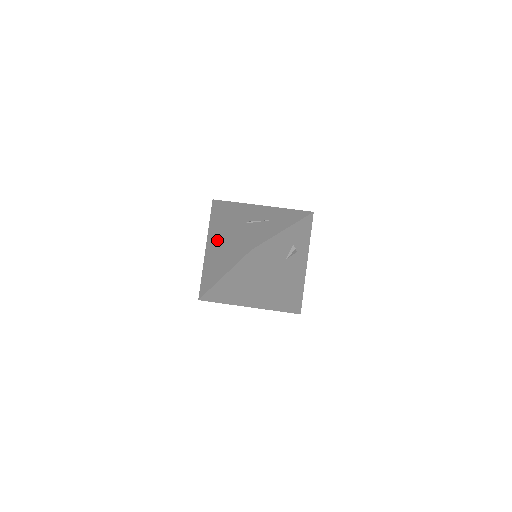
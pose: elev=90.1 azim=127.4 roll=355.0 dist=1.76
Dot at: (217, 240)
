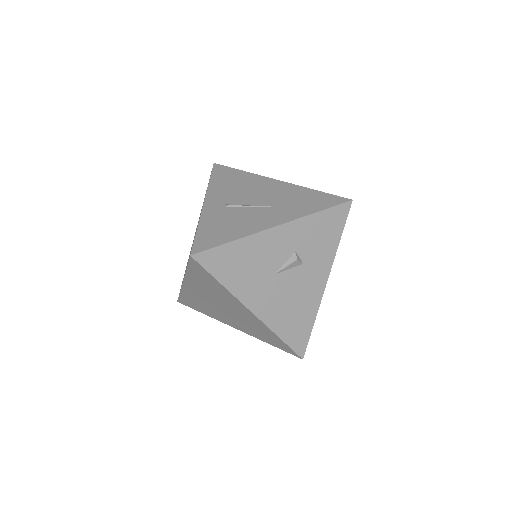
Dot at: occluded
